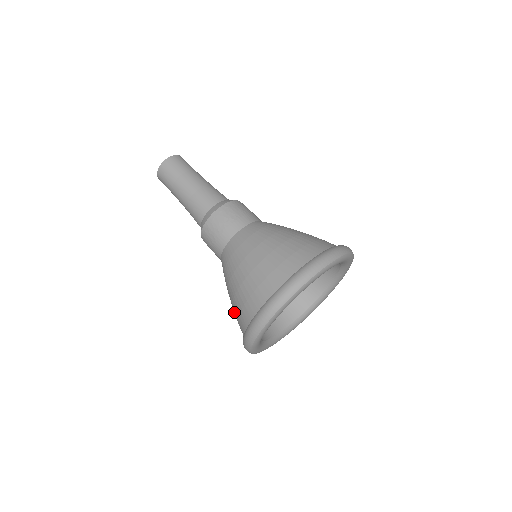
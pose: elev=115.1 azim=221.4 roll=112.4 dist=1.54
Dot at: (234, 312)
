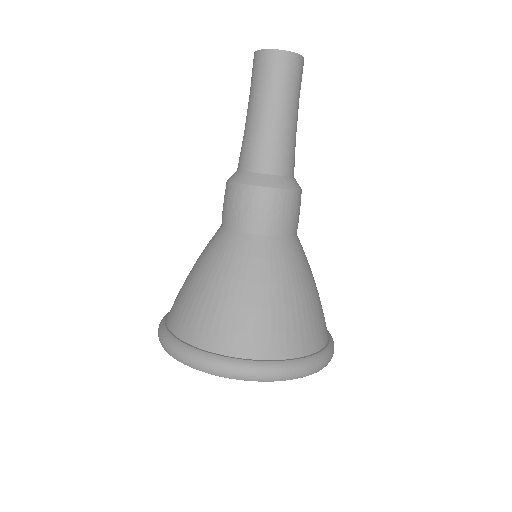
Dot at: (181, 290)
